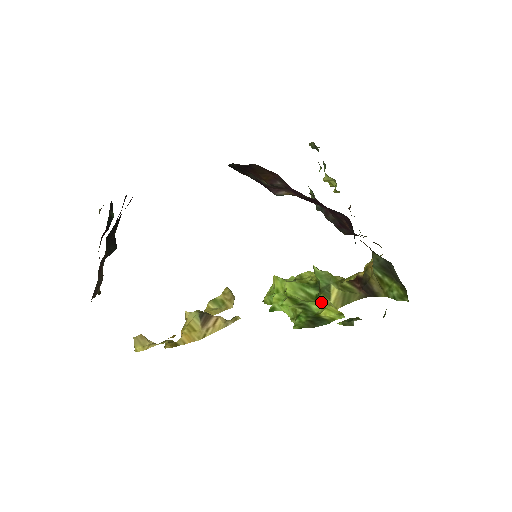
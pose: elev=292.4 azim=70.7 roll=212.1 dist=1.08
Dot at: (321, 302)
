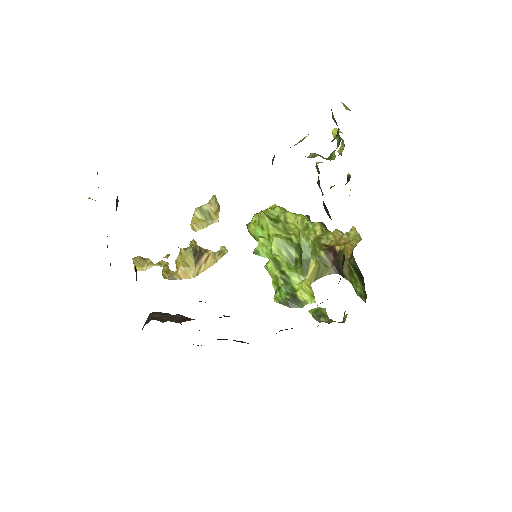
Dot at: (299, 275)
